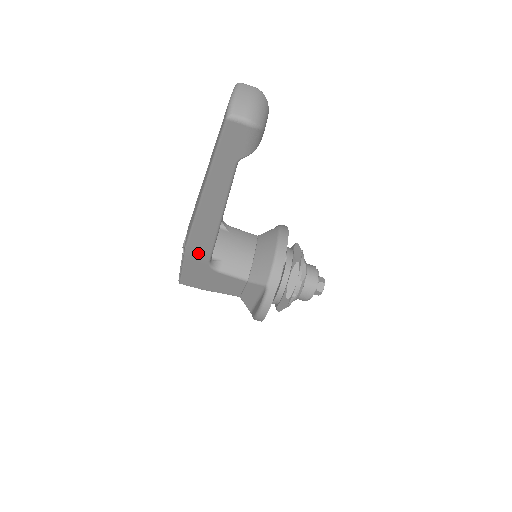
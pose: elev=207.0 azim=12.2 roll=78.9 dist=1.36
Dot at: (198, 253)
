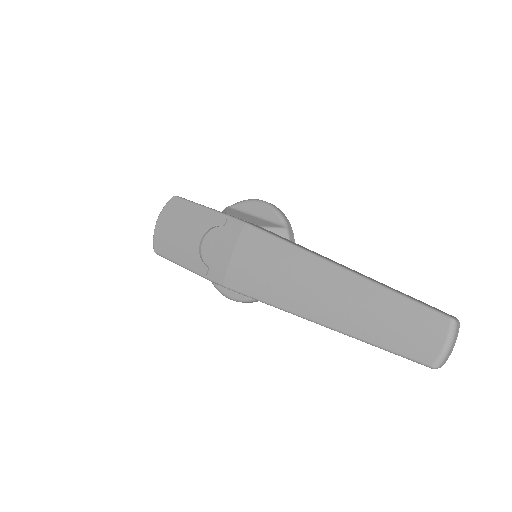
Dot at: occluded
